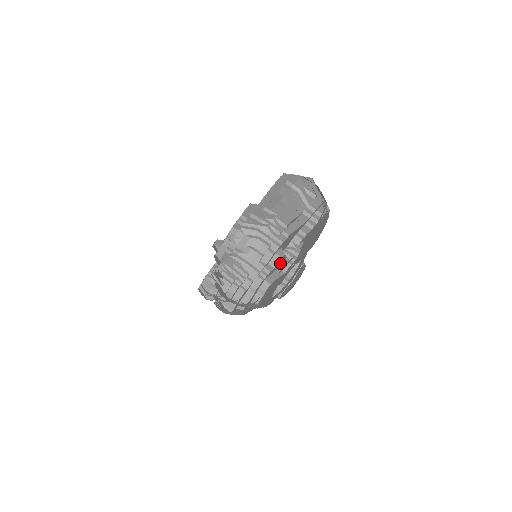
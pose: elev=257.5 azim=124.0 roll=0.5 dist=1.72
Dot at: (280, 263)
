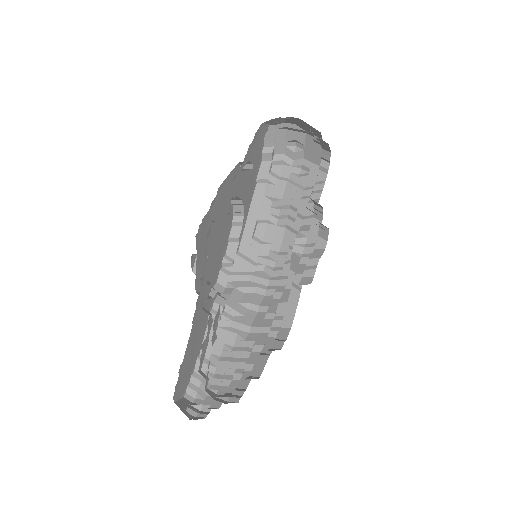
Dot at: occluded
